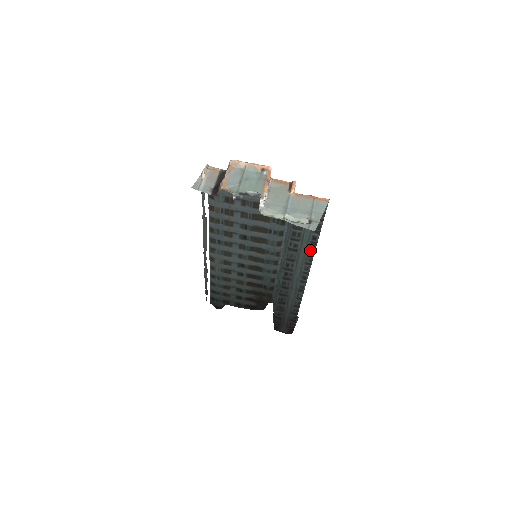
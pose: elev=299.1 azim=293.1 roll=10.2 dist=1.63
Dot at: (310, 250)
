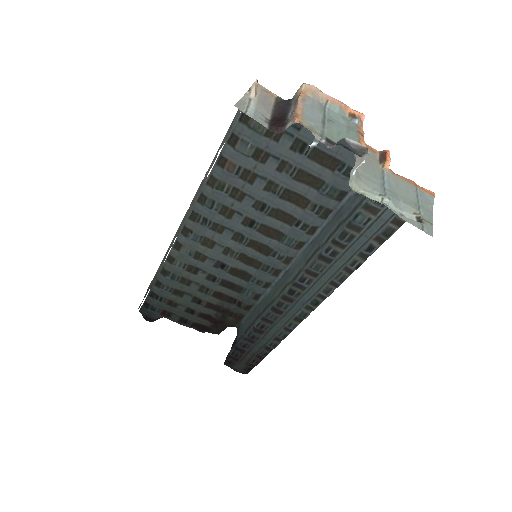
Dot at: (351, 265)
